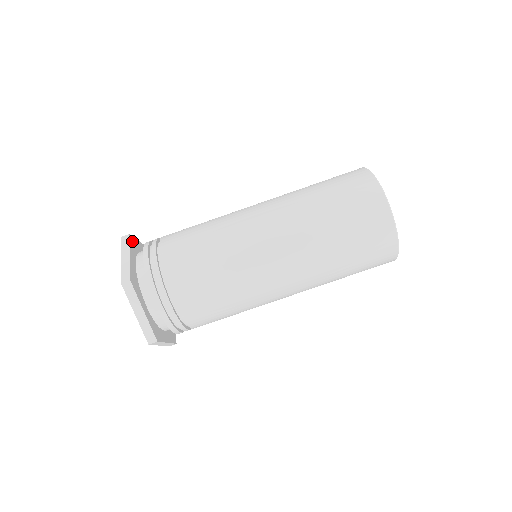
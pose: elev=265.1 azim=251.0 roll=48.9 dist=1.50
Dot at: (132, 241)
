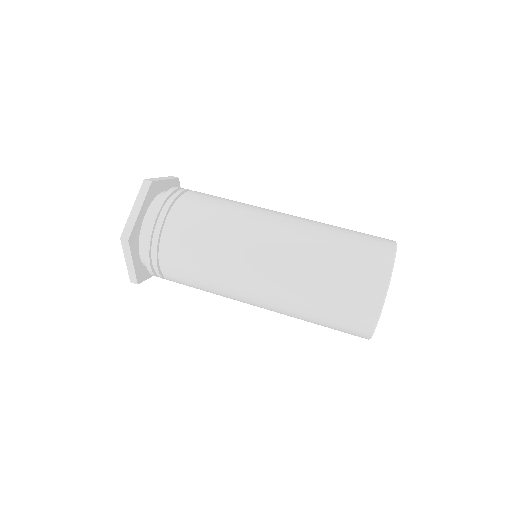
Dot at: (177, 184)
